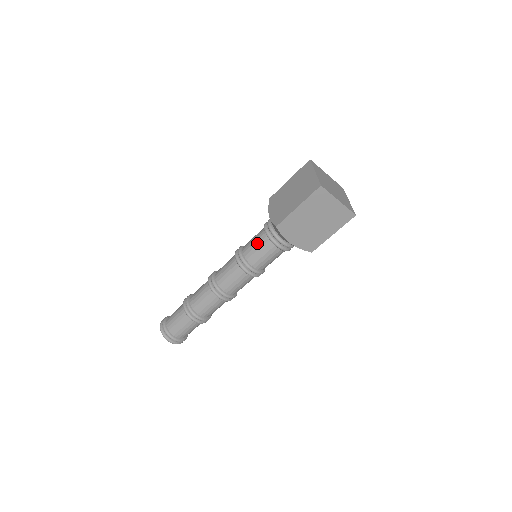
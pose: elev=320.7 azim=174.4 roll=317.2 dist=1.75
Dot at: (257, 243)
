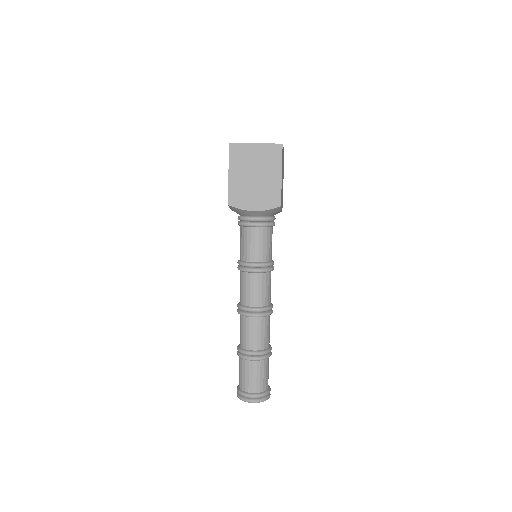
Dot at: (241, 240)
